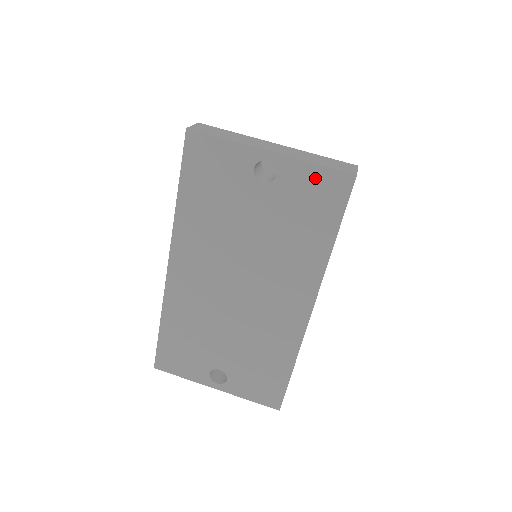
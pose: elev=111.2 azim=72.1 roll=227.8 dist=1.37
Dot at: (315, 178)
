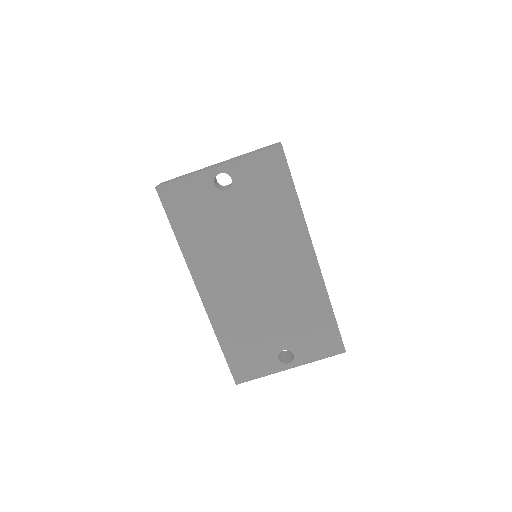
Dot at: (257, 164)
